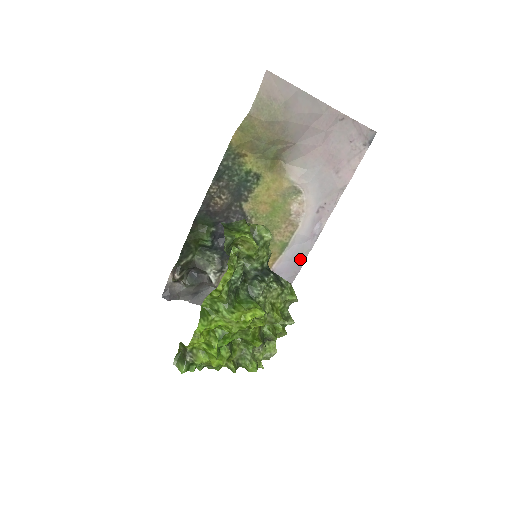
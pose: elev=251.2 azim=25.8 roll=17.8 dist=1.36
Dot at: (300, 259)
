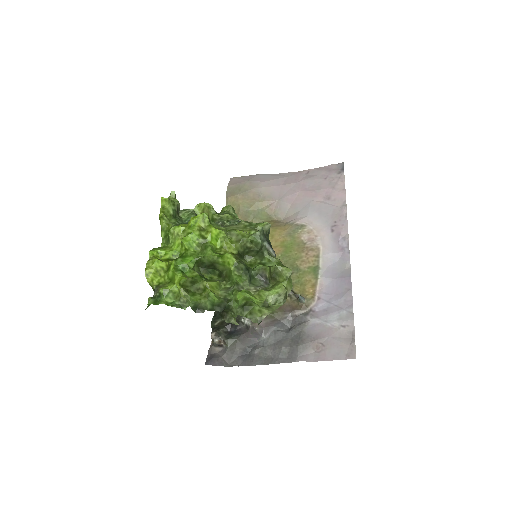
Dot at: (344, 275)
